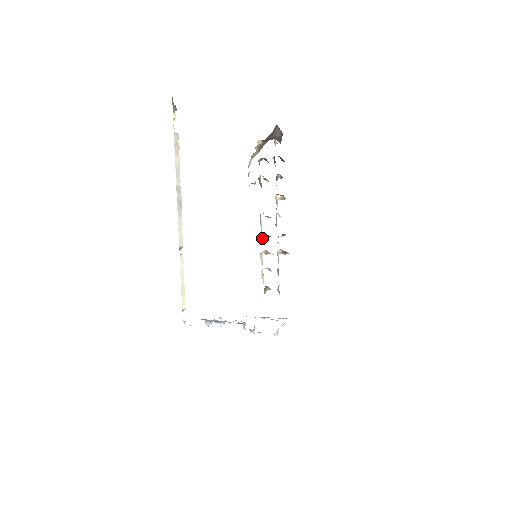
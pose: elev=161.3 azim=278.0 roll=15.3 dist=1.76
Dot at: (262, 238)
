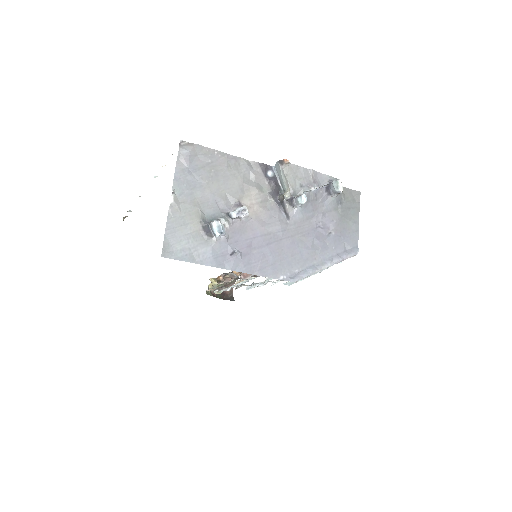
Dot at: occluded
